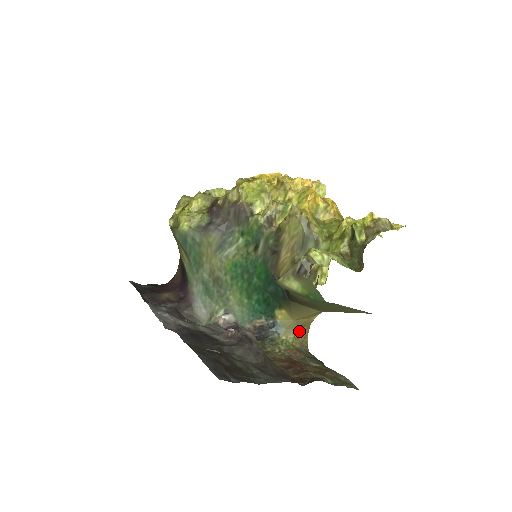
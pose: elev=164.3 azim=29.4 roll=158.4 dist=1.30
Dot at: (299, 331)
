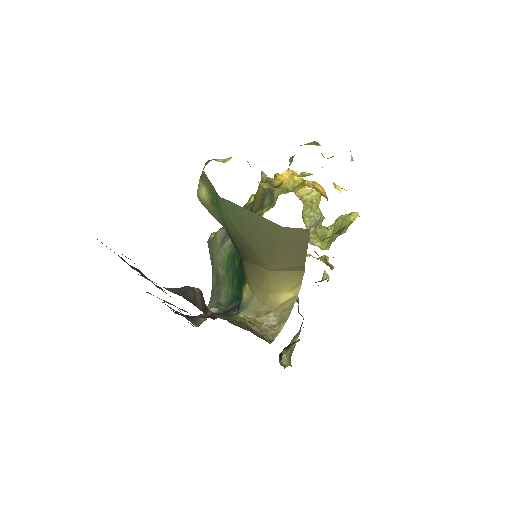
Dot at: (262, 314)
